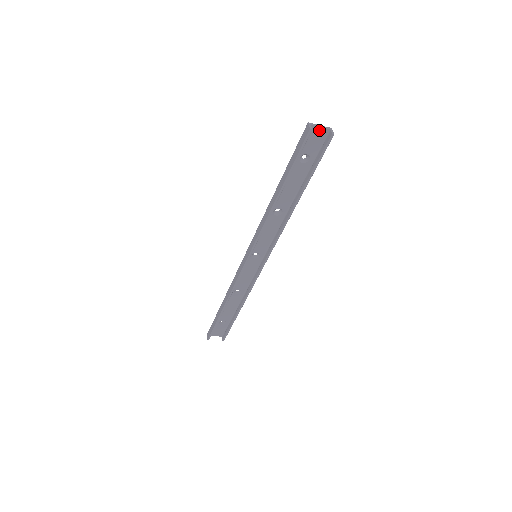
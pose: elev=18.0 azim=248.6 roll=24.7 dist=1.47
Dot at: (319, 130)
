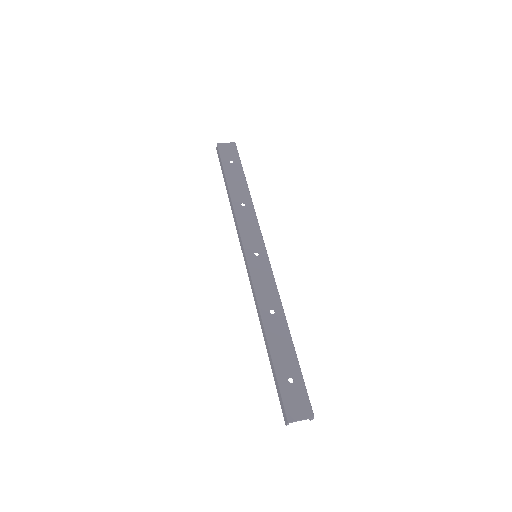
Dot at: (300, 417)
